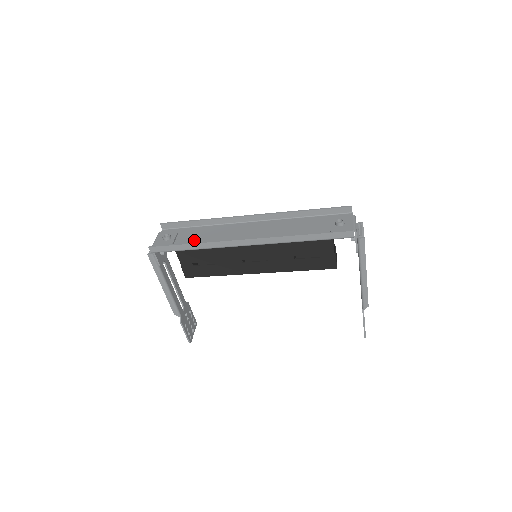
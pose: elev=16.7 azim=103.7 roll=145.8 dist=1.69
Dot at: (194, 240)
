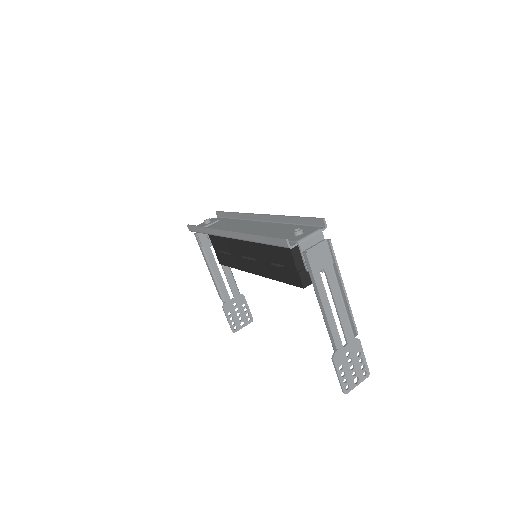
Dot at: (216, 227)
